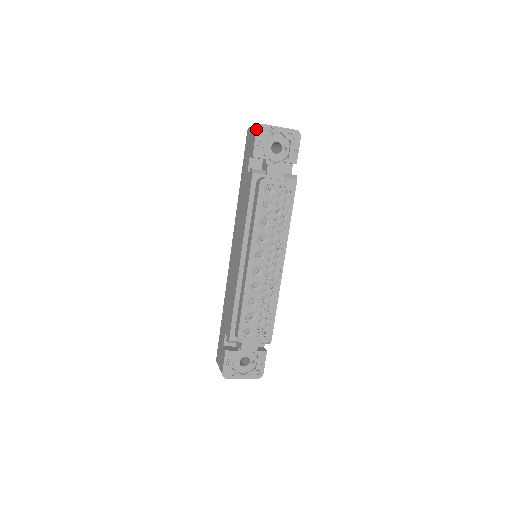
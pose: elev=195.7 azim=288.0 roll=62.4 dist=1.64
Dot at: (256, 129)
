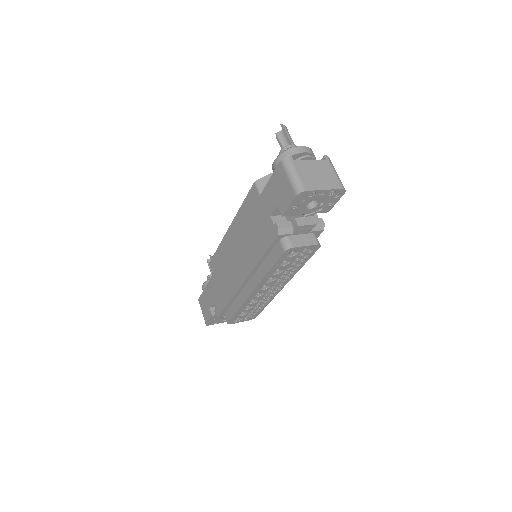
Dot at: (296, 196)
